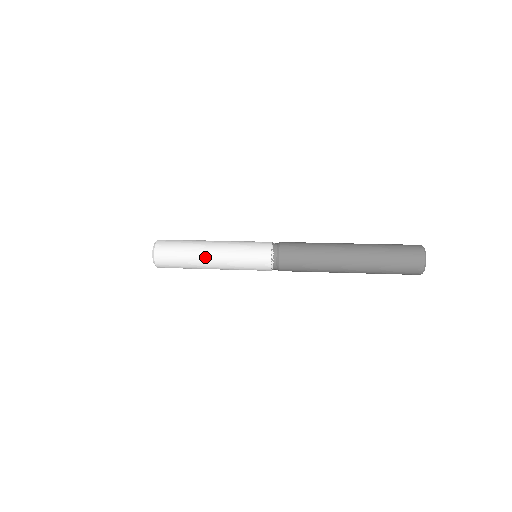
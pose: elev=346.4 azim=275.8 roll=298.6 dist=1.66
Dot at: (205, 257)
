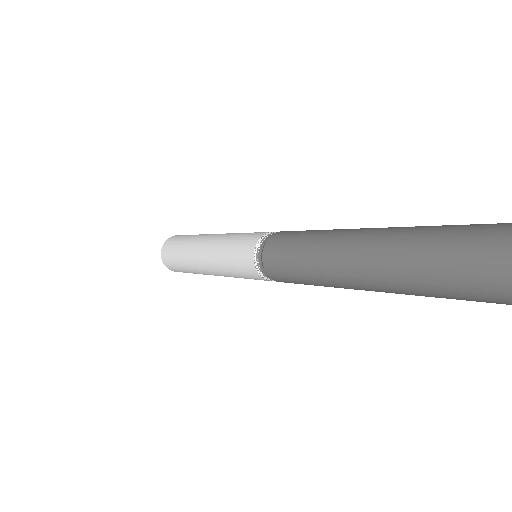
Dot at: (195, 253)
